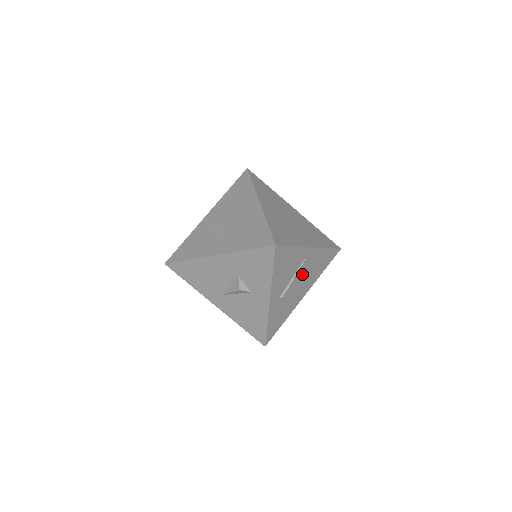
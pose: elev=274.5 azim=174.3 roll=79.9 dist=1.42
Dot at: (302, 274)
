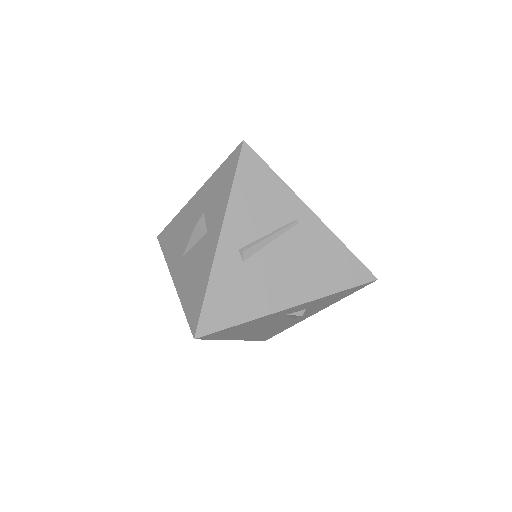
Dot at: (289, 249)
